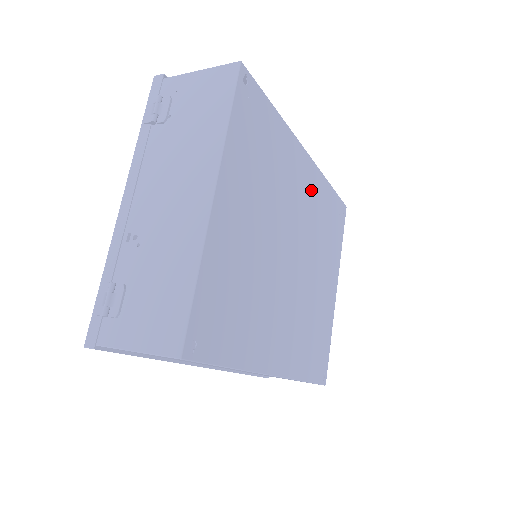
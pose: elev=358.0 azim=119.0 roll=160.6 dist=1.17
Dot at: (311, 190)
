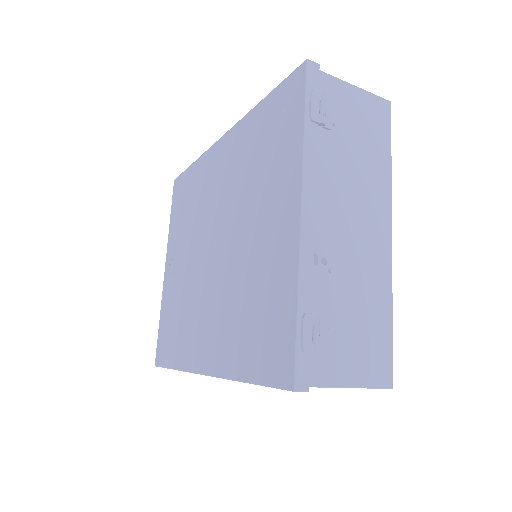
Dot at: occluded
